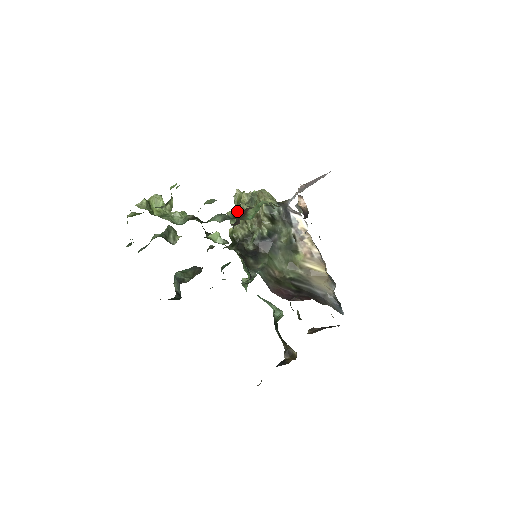
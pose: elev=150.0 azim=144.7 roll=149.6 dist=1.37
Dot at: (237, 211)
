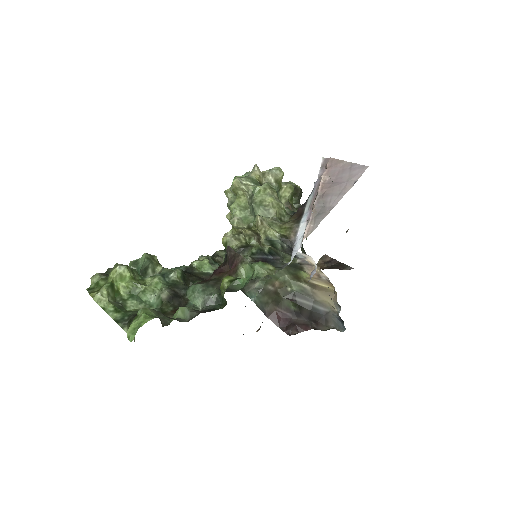
Dot at: (228, 250)
